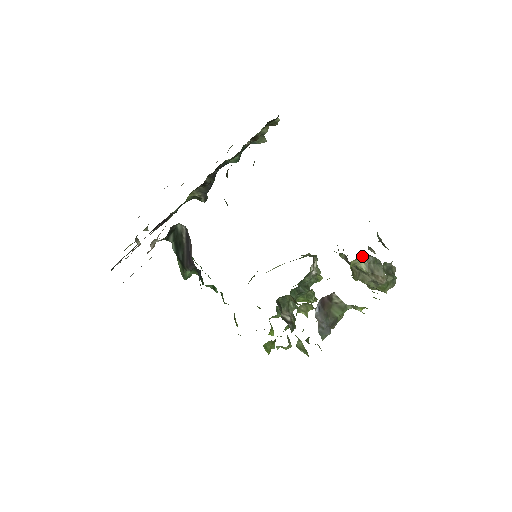
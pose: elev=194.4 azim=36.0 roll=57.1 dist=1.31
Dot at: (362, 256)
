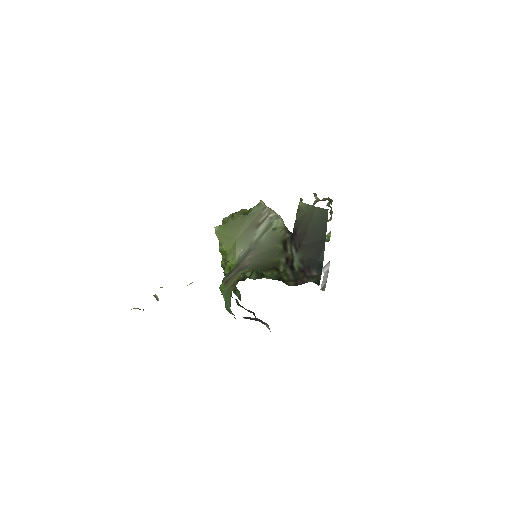
Dot at: occluded
